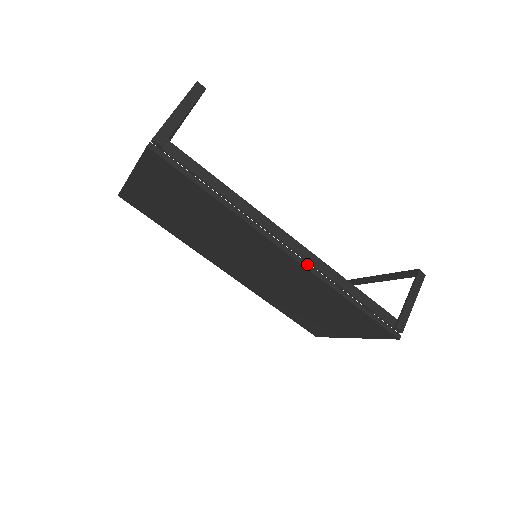
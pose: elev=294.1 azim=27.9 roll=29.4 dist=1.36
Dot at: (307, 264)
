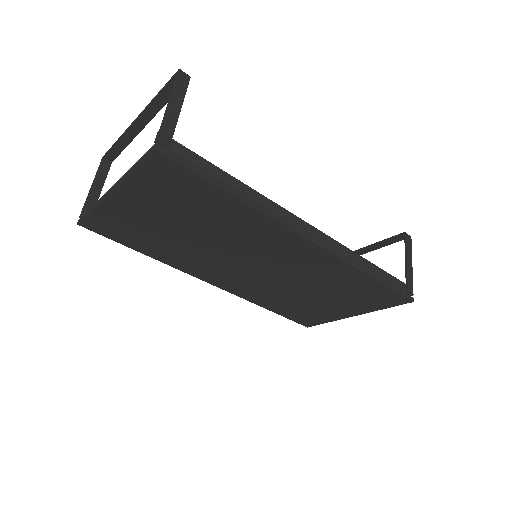
Dot at: (329, 248)
